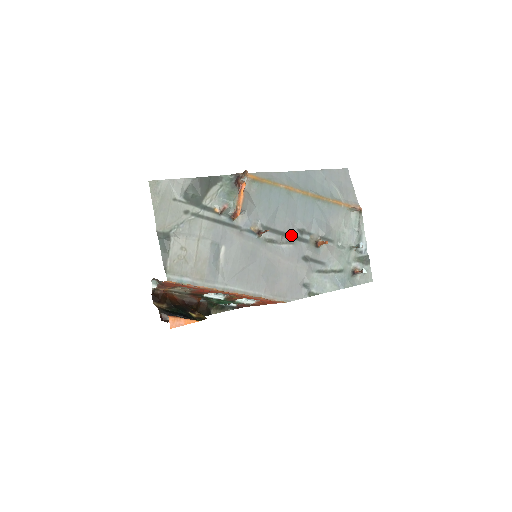
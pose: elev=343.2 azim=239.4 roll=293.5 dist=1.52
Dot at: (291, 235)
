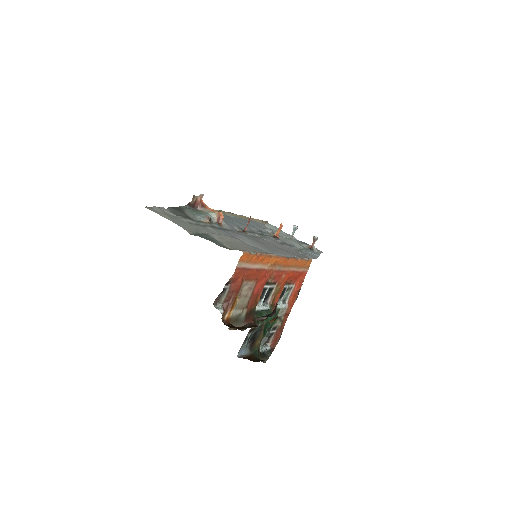
Dot at: occluded
